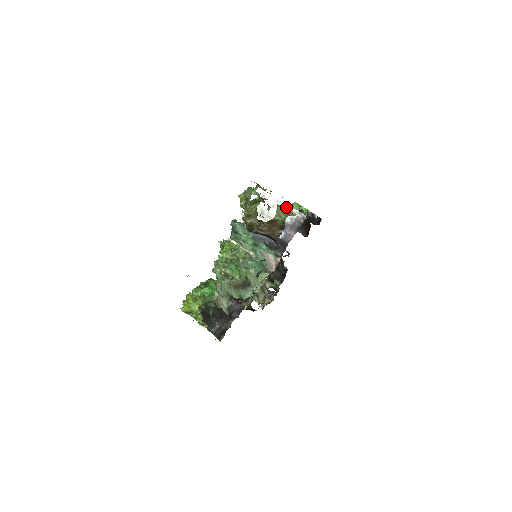
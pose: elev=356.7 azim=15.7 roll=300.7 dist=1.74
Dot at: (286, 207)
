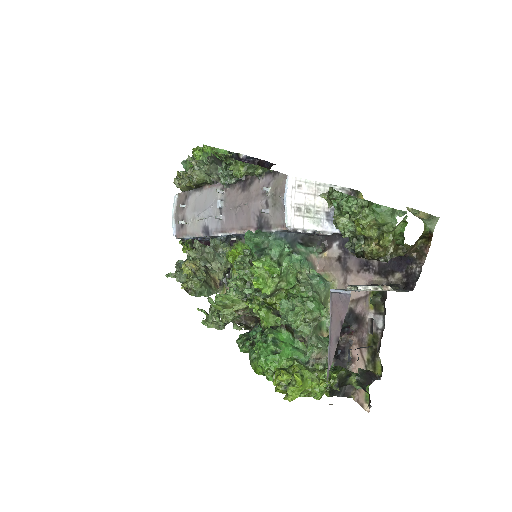
Dot at: (327, 188)
